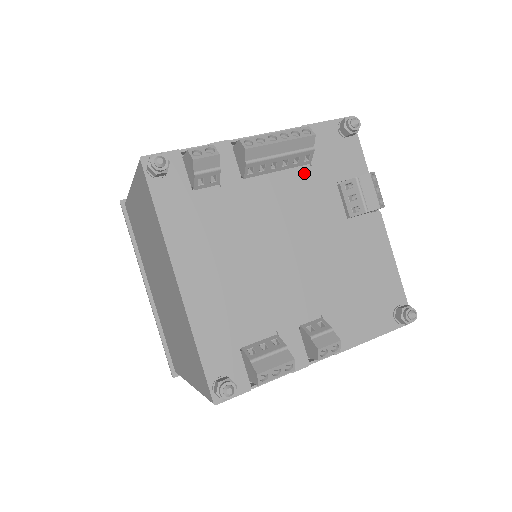
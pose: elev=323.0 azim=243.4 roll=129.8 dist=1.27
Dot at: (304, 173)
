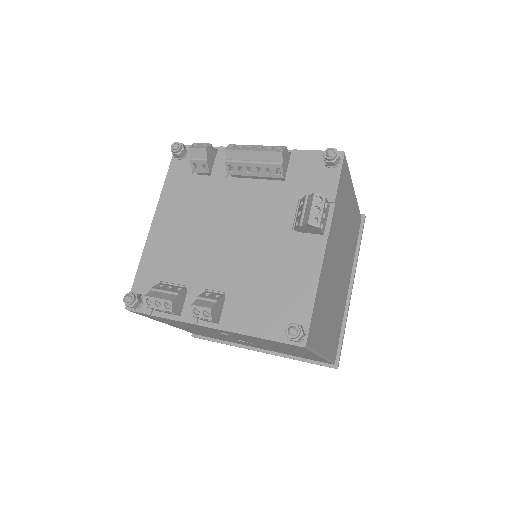
Dot at: (275, 184)
